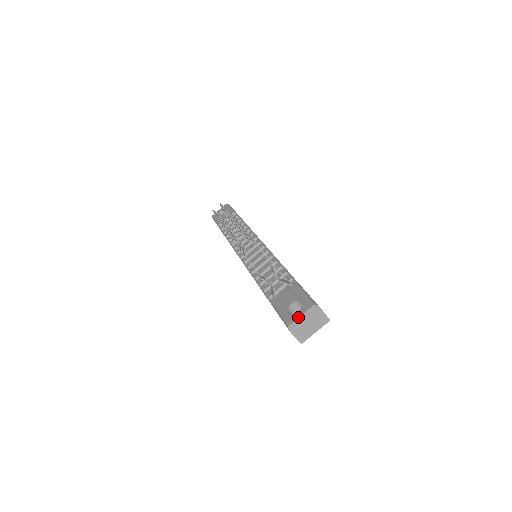
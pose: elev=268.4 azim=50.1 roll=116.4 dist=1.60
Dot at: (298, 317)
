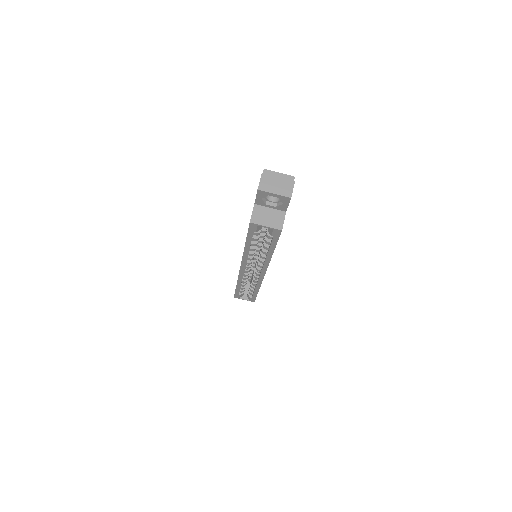
Dot at: (276, 172)
